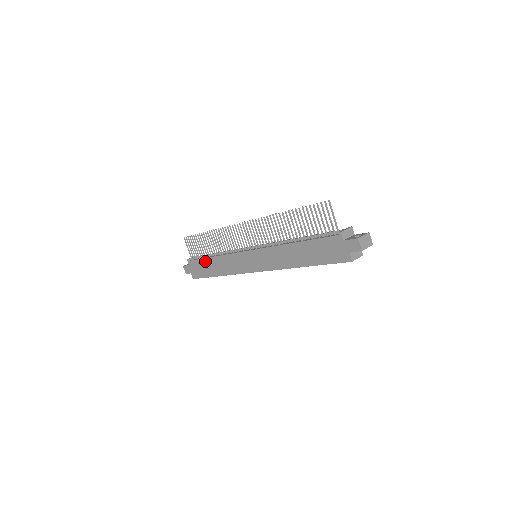
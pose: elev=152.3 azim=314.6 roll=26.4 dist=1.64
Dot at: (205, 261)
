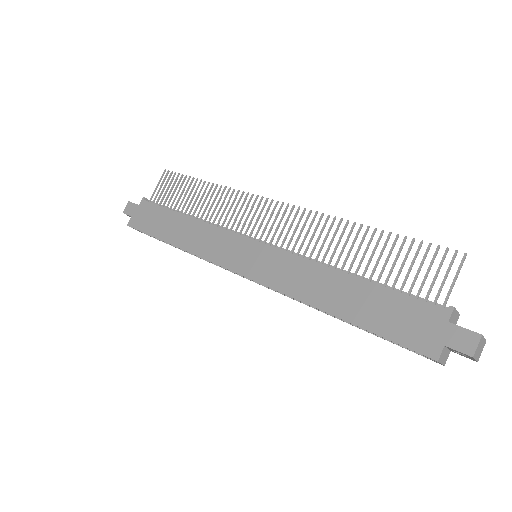
Dot at: (170, 214)
